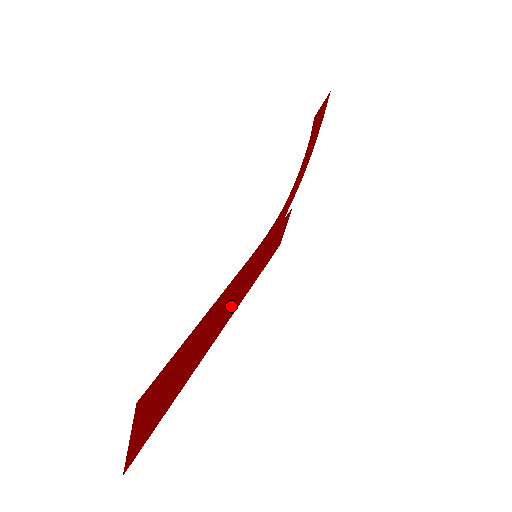
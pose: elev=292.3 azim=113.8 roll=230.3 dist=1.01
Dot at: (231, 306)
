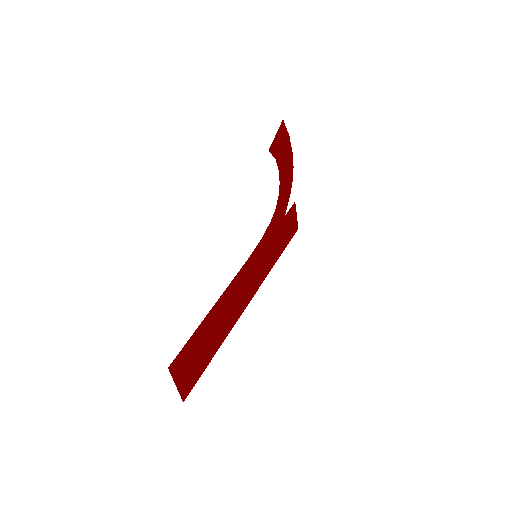
Dot at: (245, 293)
